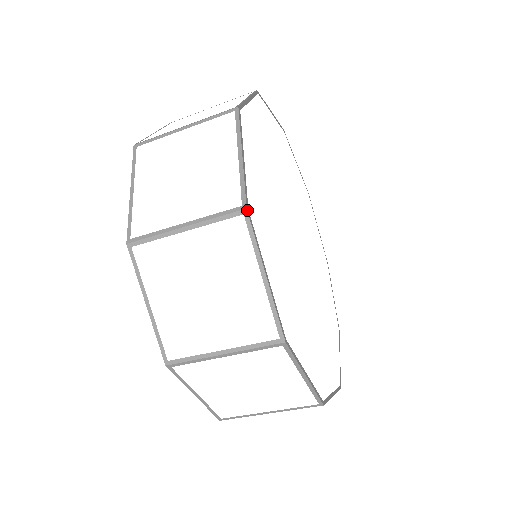
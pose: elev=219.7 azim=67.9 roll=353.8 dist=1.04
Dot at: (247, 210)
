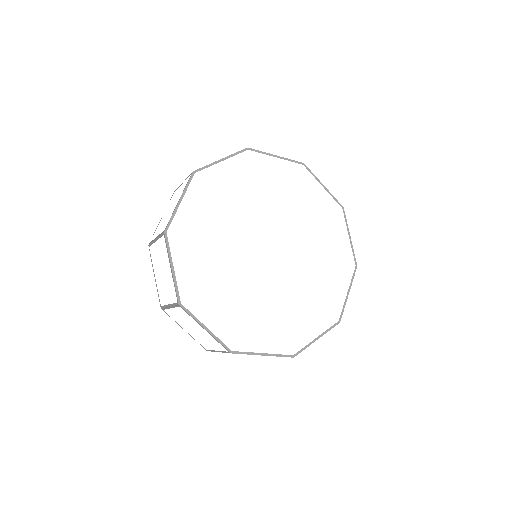
Dot at: (179, 305)
